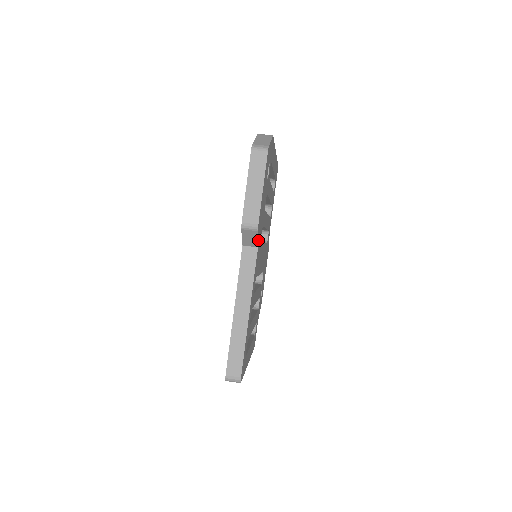
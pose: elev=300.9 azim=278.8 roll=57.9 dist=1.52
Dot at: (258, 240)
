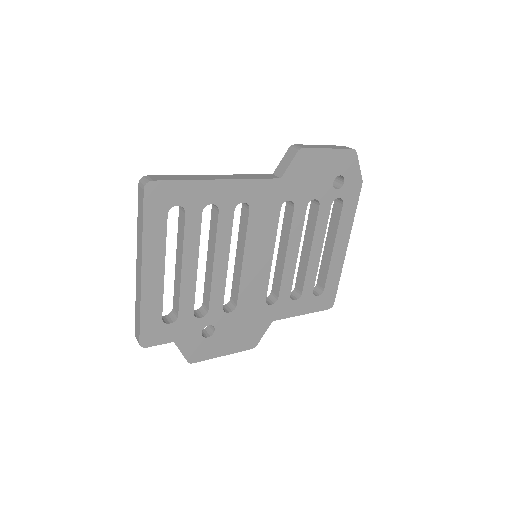
Dot at: (287, 173)
